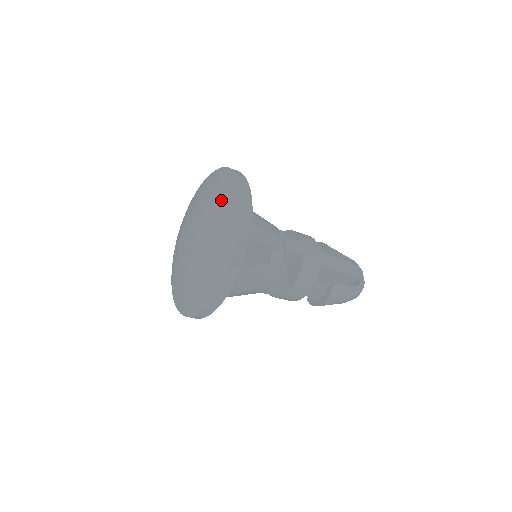
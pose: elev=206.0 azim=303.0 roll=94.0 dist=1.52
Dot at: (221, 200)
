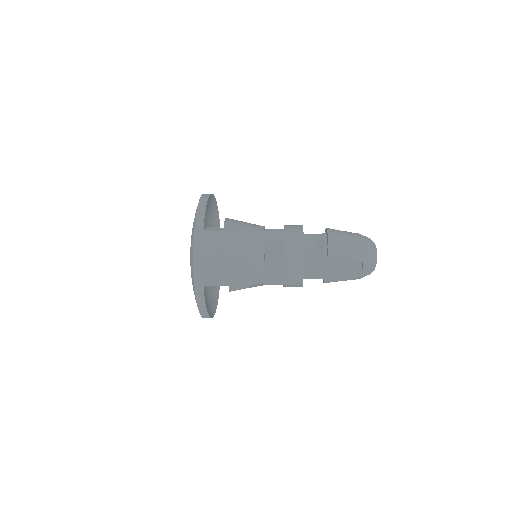
Dot at: occluded
